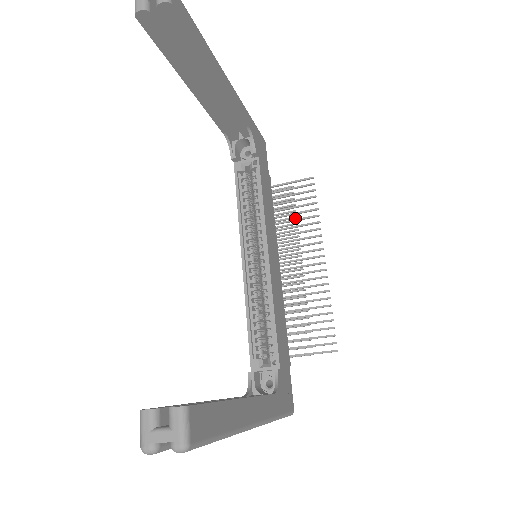
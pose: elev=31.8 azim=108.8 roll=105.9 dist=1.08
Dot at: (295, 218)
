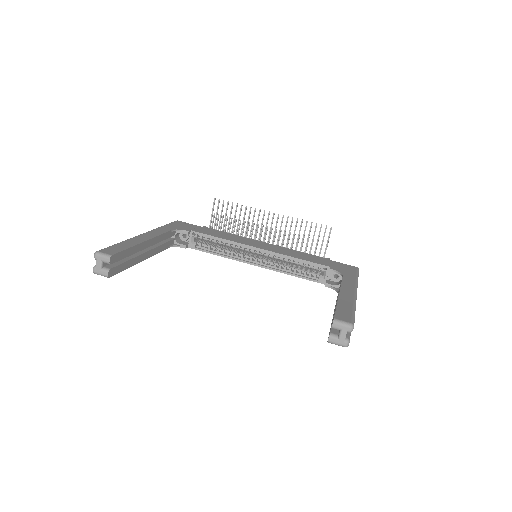
Dot at: (236, 220)
